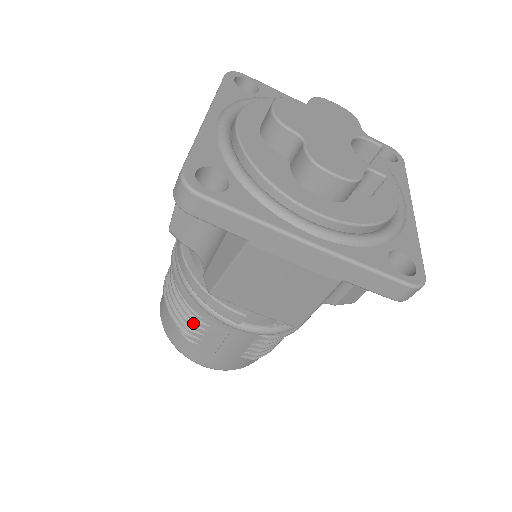
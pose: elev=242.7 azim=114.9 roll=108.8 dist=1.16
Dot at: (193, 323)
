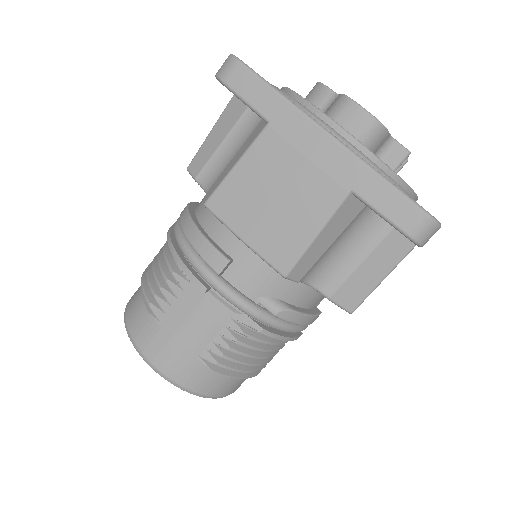
Dot at: (164, 285)
